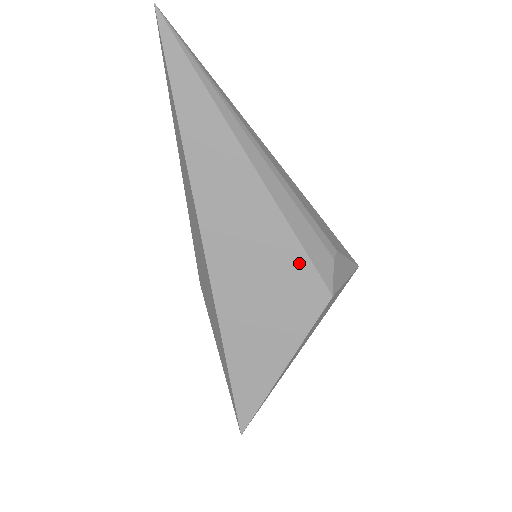
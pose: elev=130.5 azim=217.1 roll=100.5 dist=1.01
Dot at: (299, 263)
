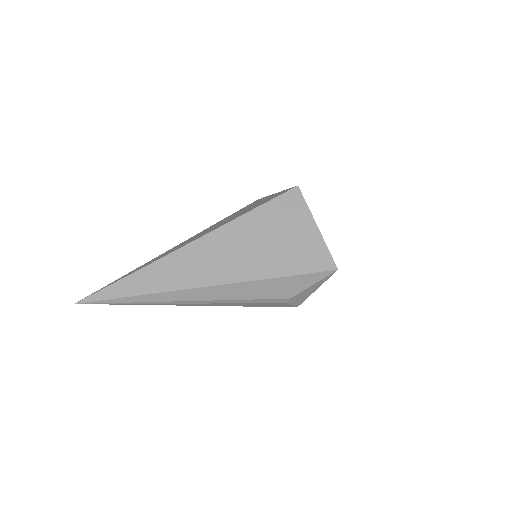
Dot at: occluded
